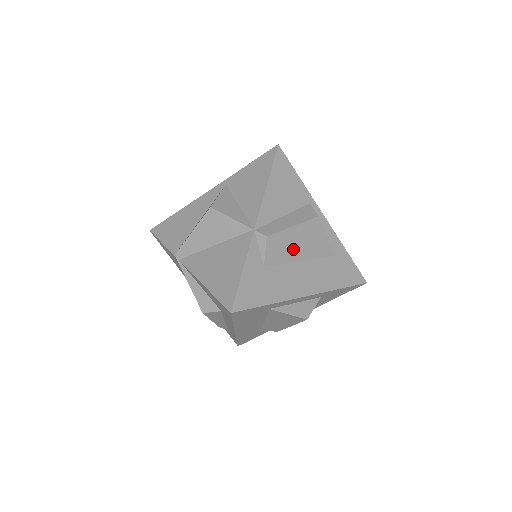
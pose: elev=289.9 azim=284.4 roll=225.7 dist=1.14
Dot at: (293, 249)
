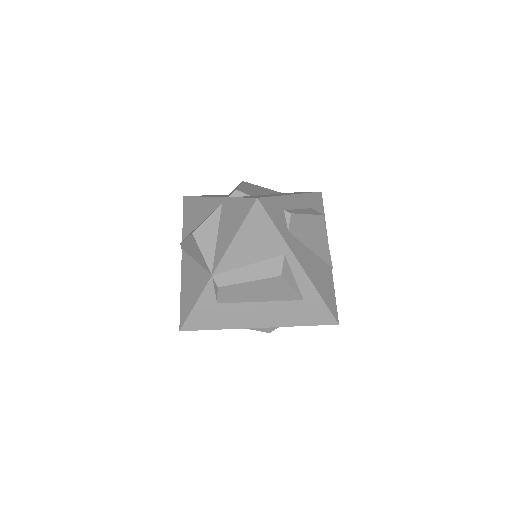
Dot at: (250, 295)
